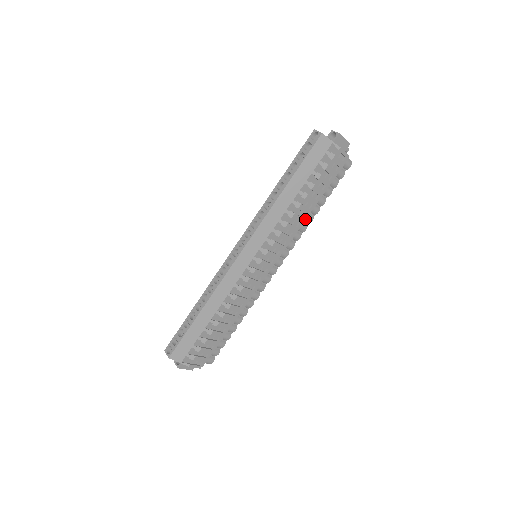
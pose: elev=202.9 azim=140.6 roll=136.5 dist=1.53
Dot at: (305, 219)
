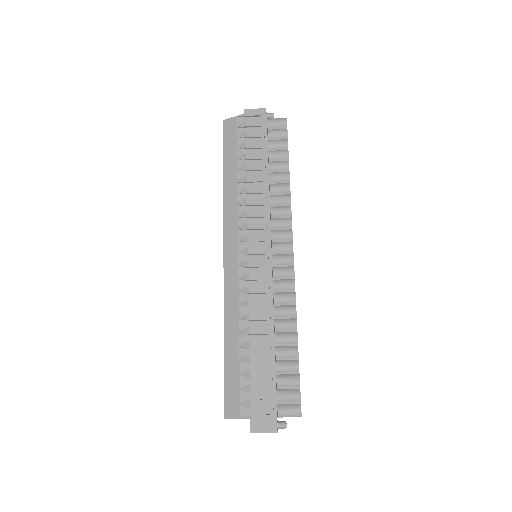
Dot at: (268, 186)
